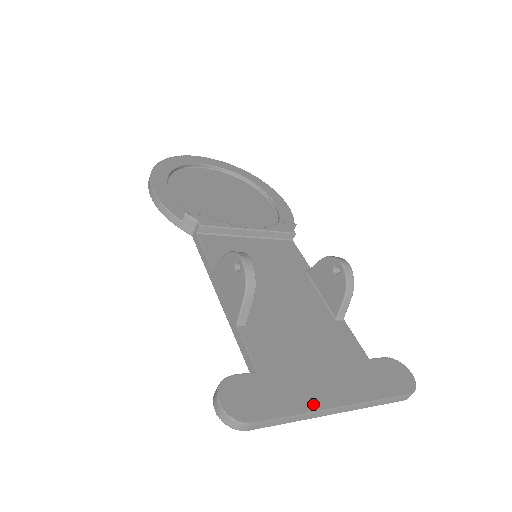
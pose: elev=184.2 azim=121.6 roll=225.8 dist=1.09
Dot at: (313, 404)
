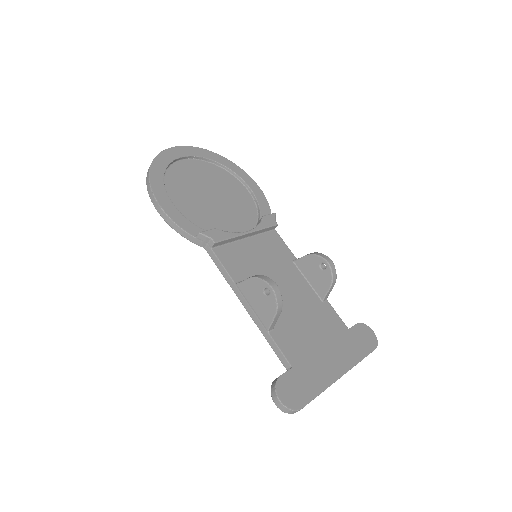
Dot at: (328, 380)
